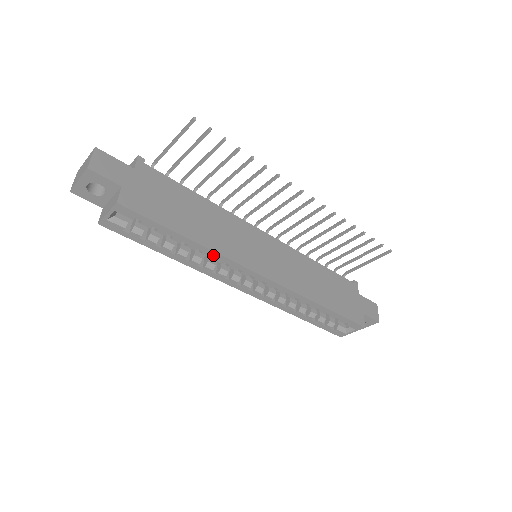
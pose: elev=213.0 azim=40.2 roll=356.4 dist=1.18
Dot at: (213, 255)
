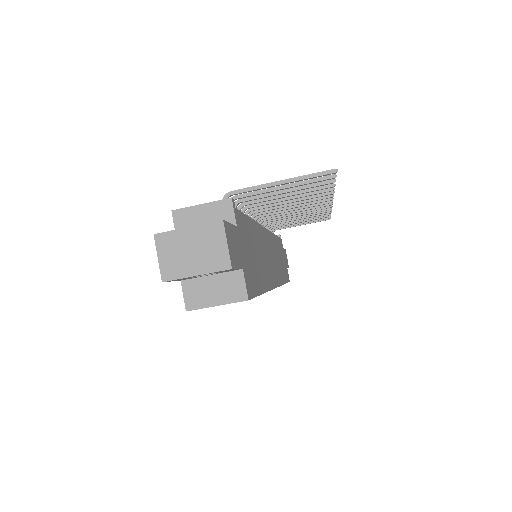
Dot at: occluded
